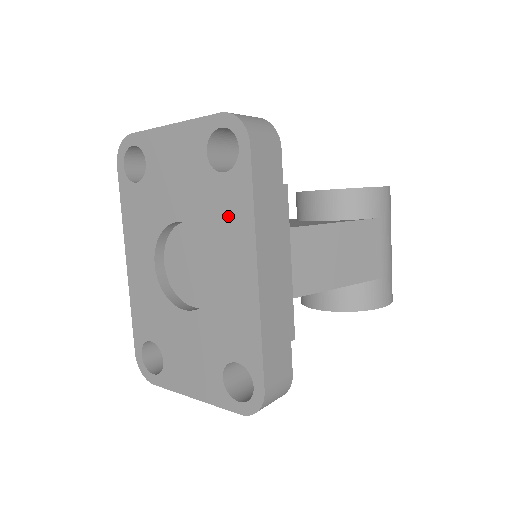
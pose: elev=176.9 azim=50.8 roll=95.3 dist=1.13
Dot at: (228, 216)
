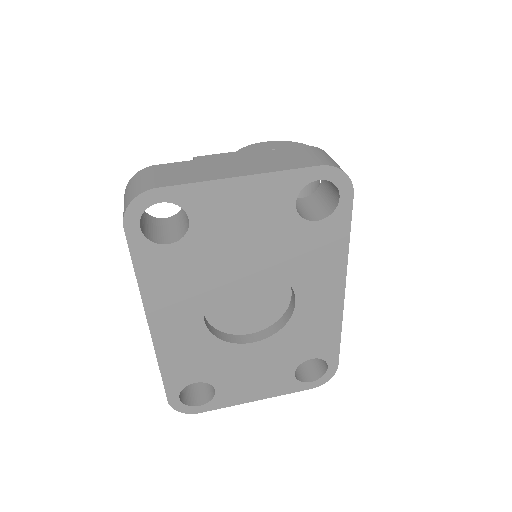
Dot at: (318, 257)
